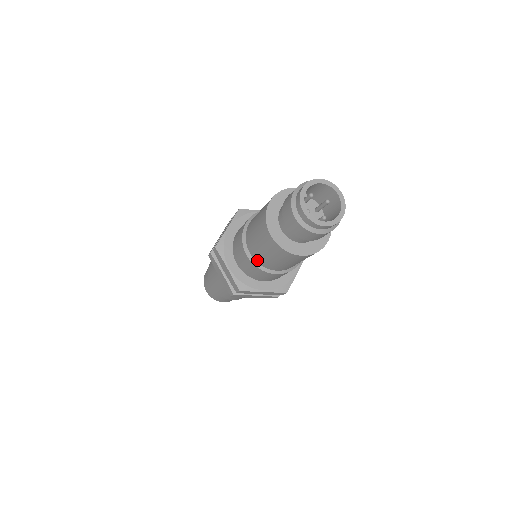
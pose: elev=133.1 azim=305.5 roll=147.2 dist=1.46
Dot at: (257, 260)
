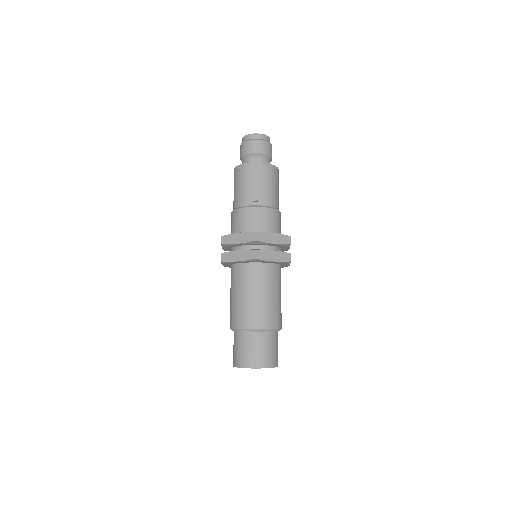
Dot at: (234, 207)
